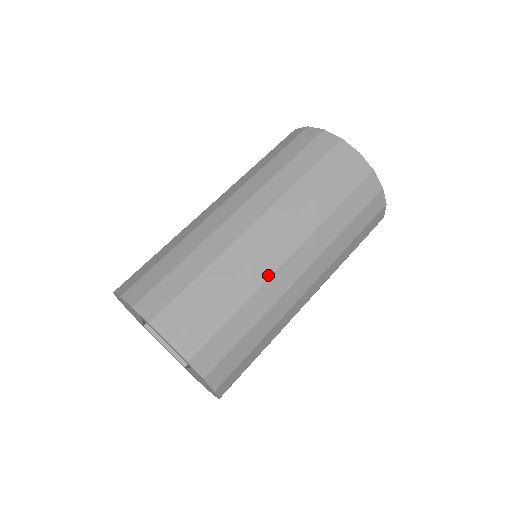
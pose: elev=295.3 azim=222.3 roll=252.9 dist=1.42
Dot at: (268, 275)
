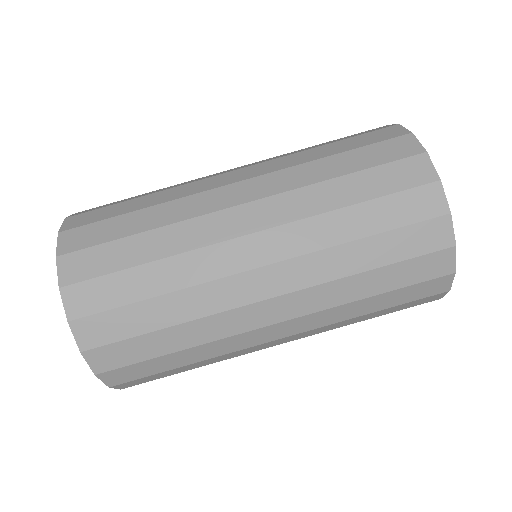
Dot at: (208, 242)
